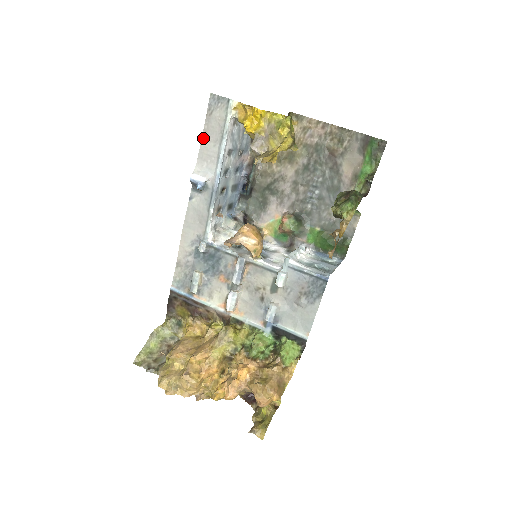
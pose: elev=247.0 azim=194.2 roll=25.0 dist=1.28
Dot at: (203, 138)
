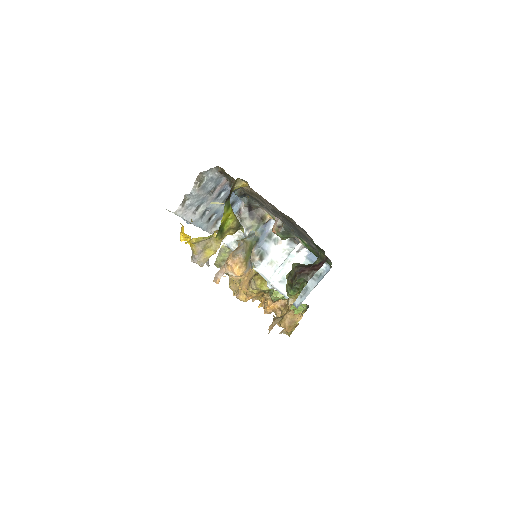
Dot at: occluded
